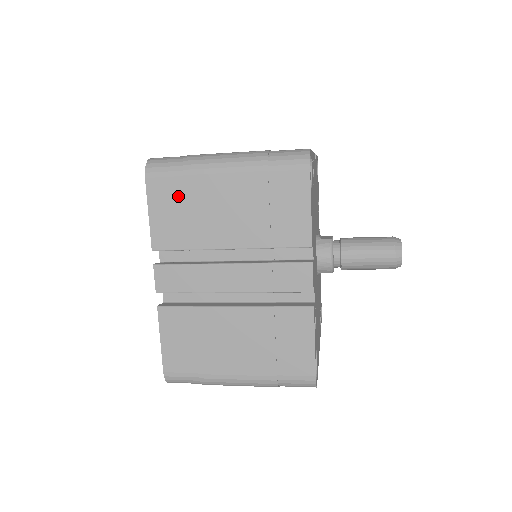
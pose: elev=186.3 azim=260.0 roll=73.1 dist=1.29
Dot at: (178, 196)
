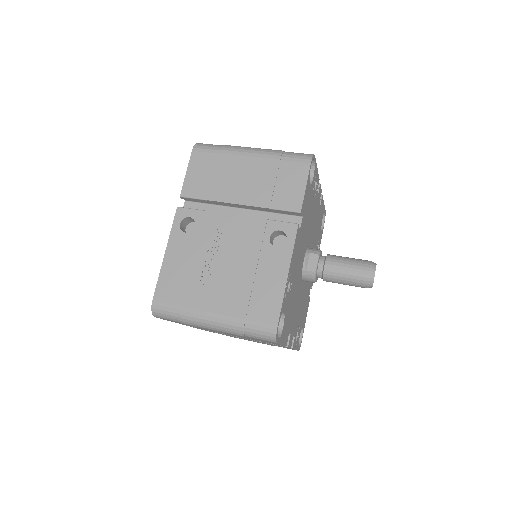
Dot at: occluded
